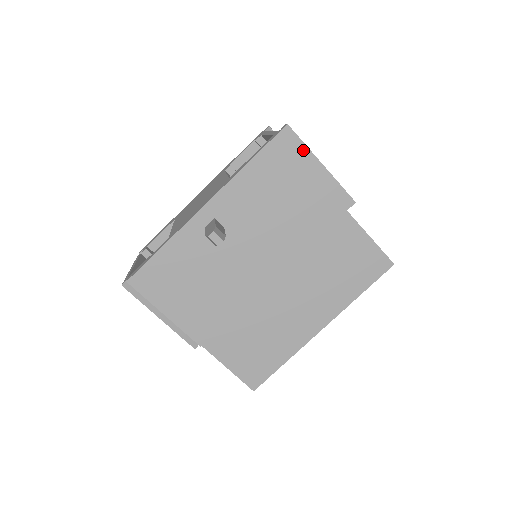
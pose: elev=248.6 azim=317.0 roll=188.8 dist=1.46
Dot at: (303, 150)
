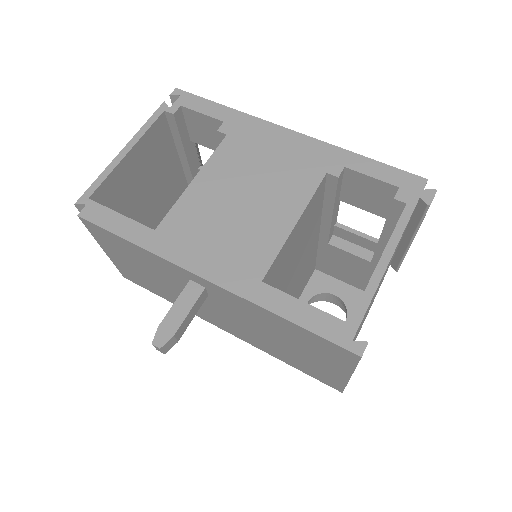
Dot at: (348, 365)
